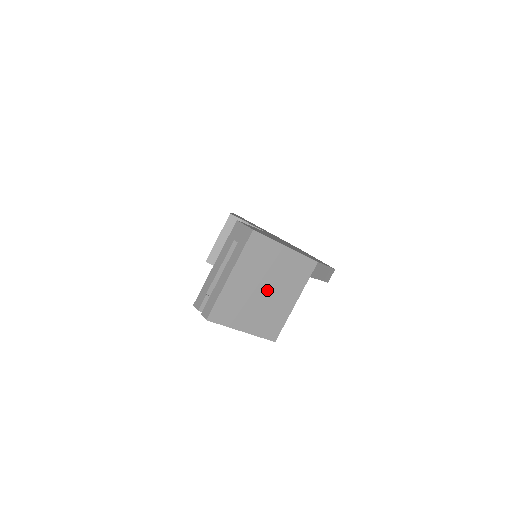
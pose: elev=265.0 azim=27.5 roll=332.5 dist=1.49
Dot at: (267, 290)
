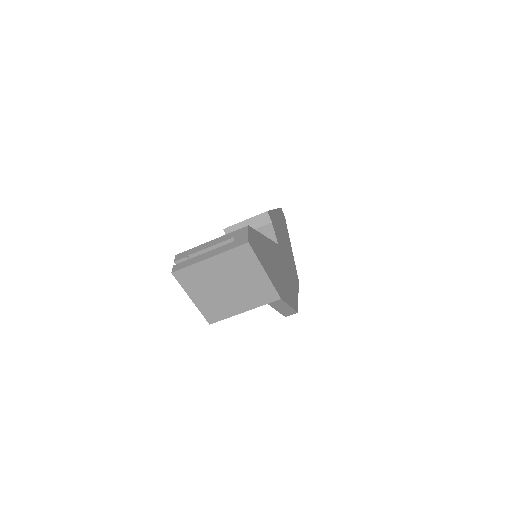
Dot at: (229, 288)
